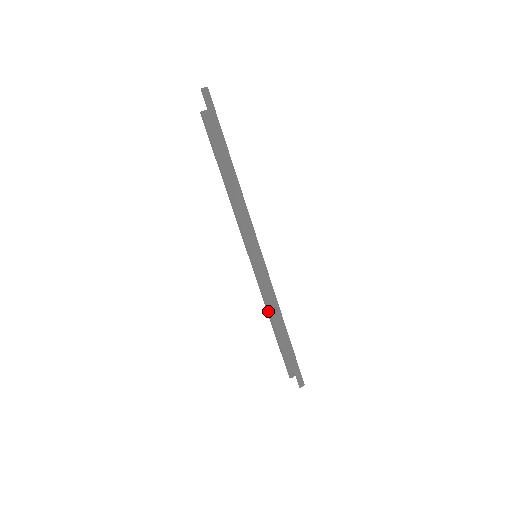
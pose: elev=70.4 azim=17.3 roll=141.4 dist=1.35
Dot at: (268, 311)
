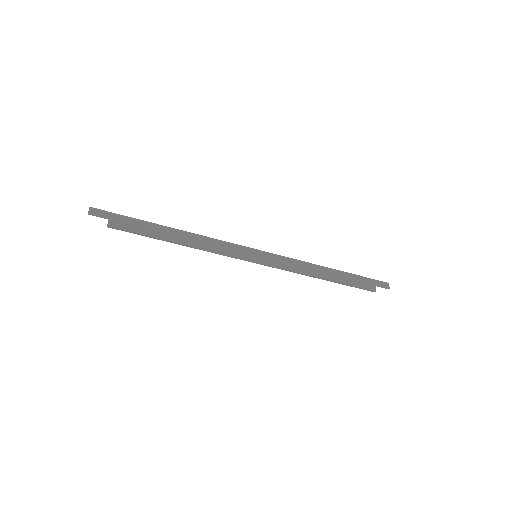
Dot at: (308, 275)
